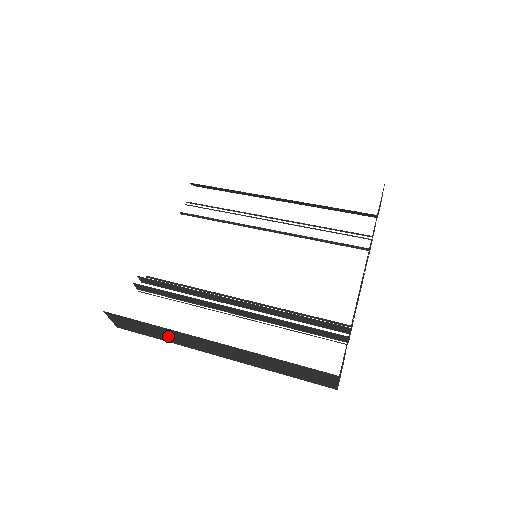
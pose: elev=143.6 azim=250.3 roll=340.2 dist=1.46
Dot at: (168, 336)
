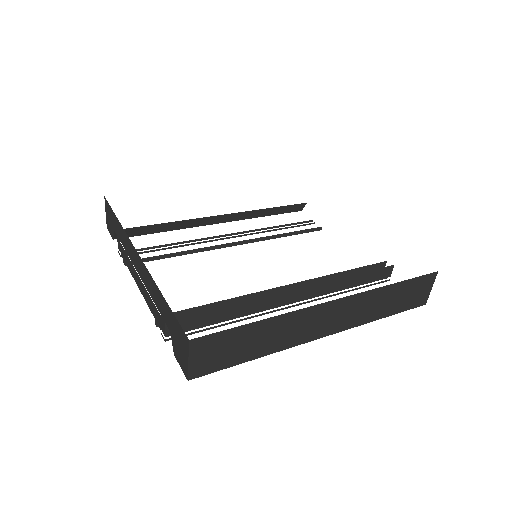
Dot at: (273, 337)
